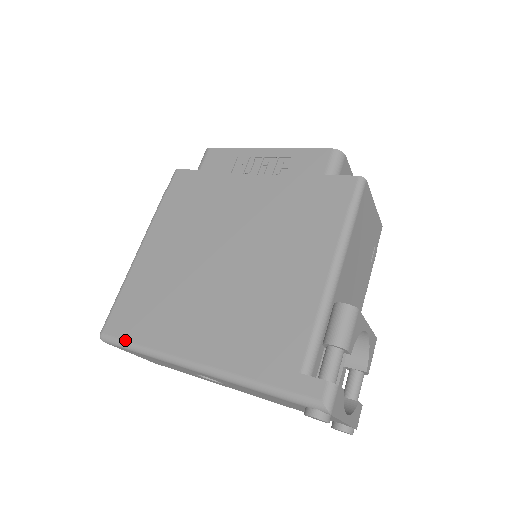
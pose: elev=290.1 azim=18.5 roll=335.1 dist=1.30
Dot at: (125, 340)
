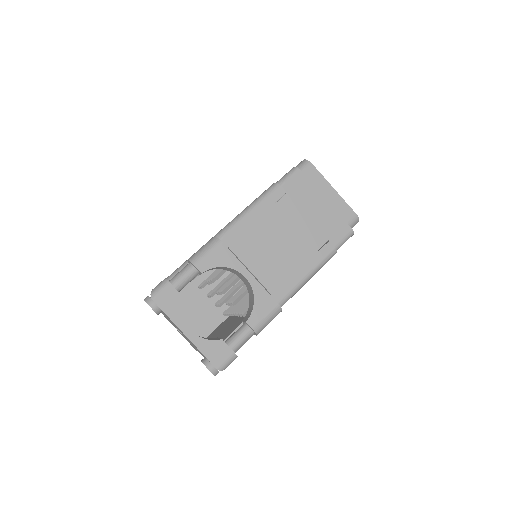
Dot at: occluded
